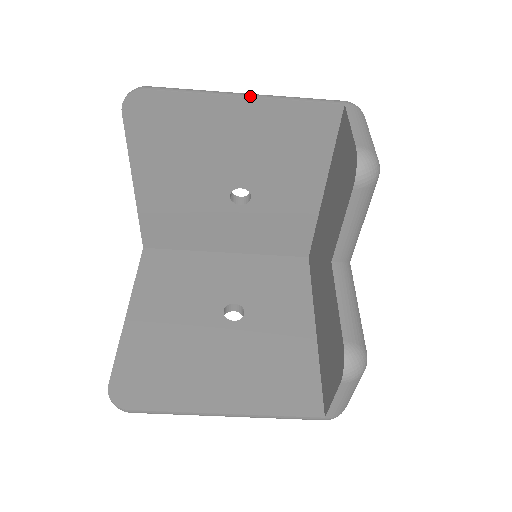
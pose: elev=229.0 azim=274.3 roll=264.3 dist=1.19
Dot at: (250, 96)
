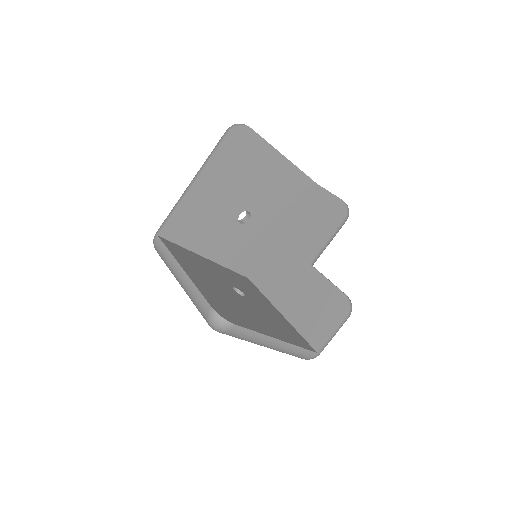
Dot at: (287, 159)
